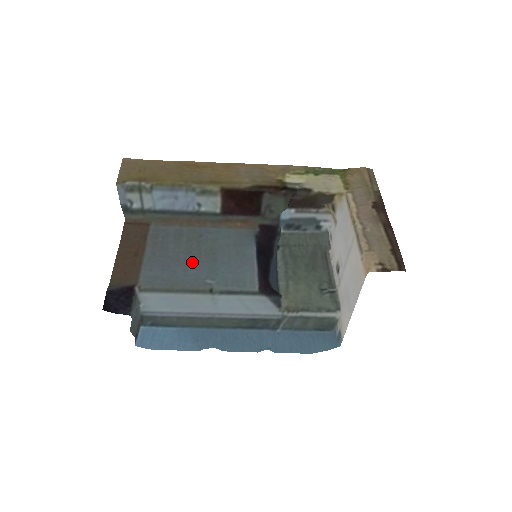
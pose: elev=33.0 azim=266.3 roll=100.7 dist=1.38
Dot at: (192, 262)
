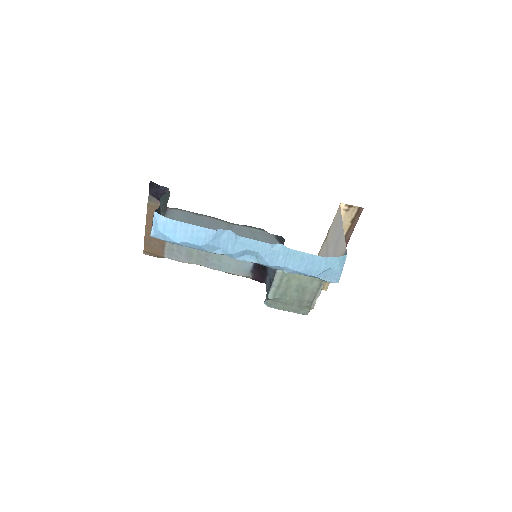
Dot at: occluded
